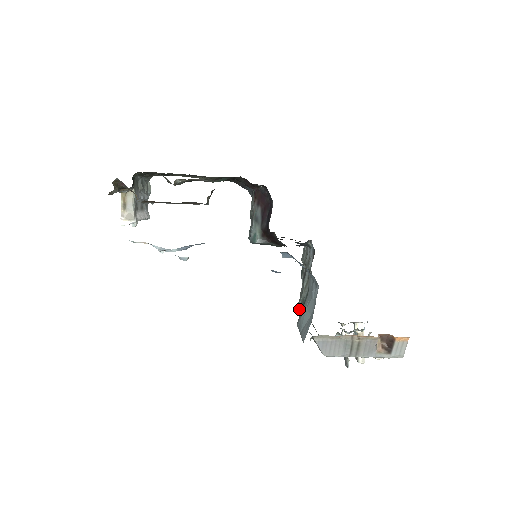
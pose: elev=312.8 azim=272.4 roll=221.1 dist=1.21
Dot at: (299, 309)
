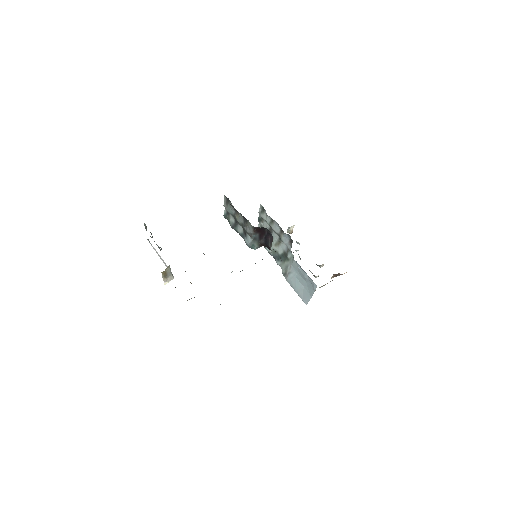
Dot at: (272, 254)
